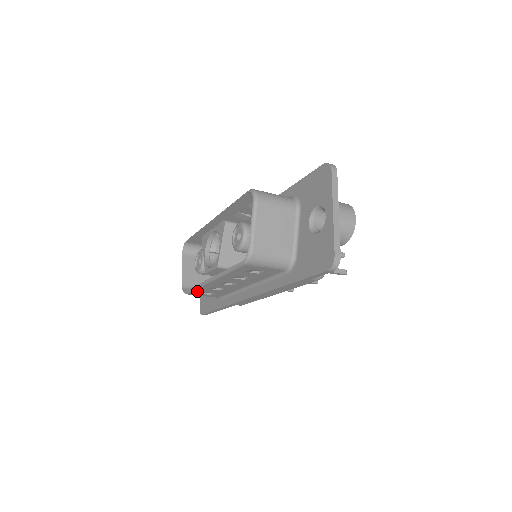
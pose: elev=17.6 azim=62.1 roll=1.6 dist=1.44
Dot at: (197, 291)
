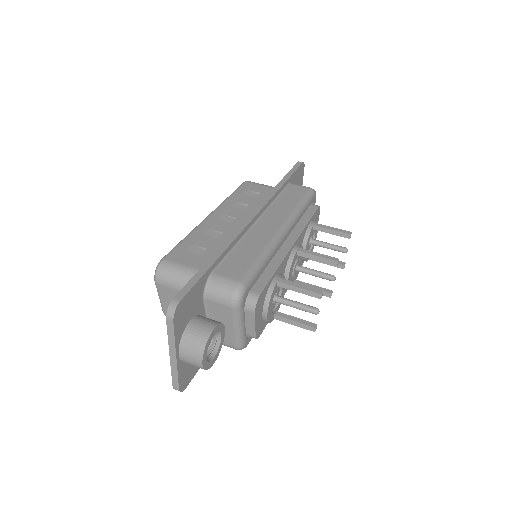
Dot at: occluded
